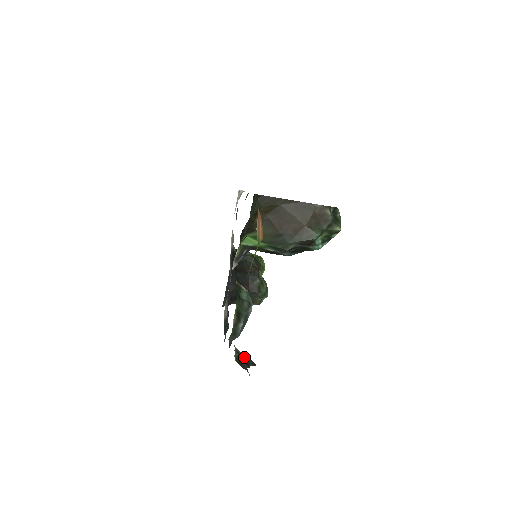
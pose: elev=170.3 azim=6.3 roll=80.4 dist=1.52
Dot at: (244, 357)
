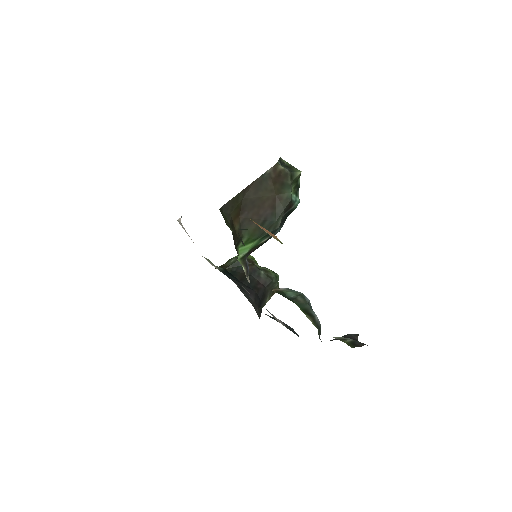
Dot at: occluded
